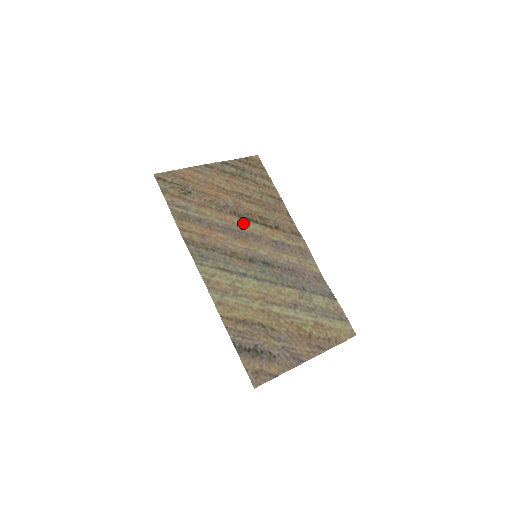
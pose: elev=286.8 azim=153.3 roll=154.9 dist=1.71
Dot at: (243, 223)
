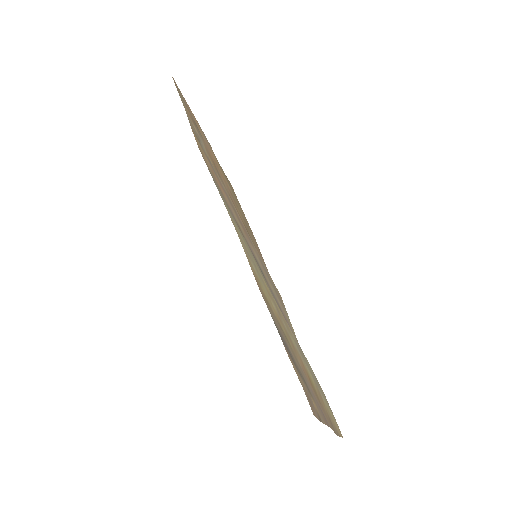
Dot at: occluded
